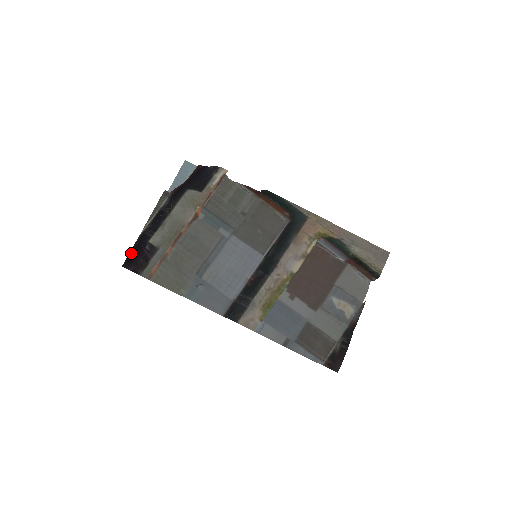
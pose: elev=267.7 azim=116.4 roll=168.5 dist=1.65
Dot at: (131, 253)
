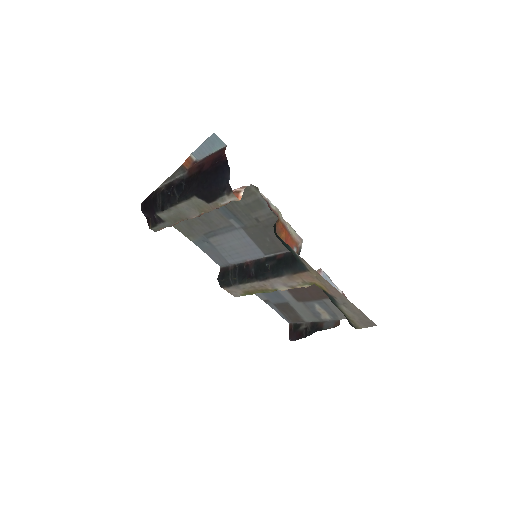
Dot at: (147, 201)
